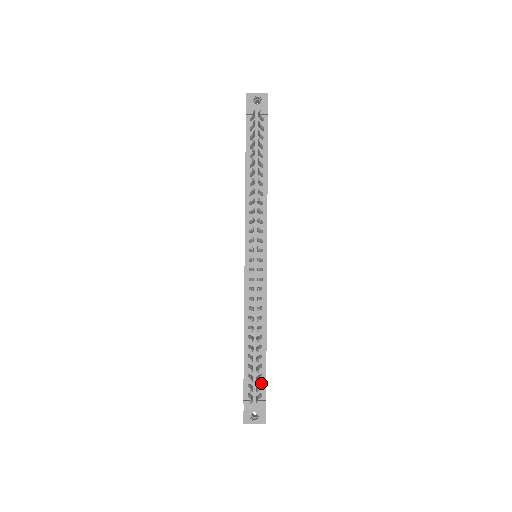
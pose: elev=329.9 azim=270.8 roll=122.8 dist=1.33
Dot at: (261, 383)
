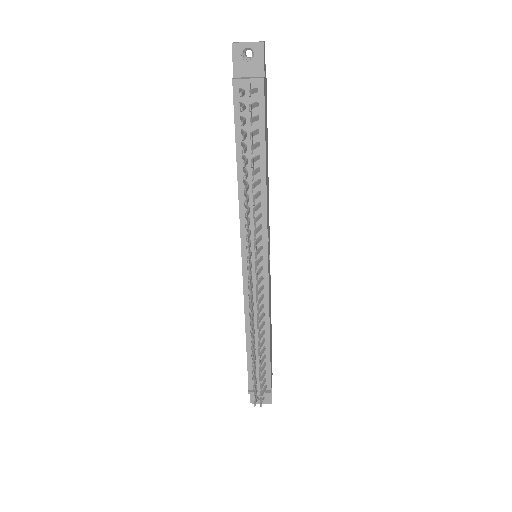
Dot at: (265, 377)
